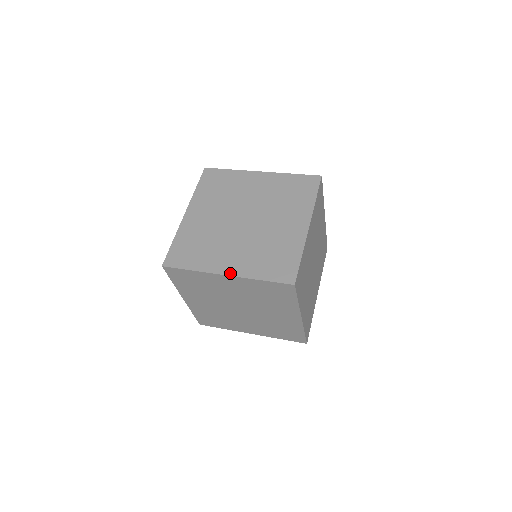
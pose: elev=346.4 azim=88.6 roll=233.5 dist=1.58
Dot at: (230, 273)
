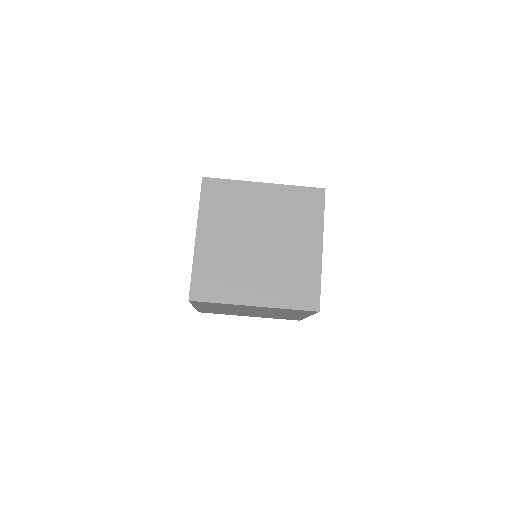
Dot at: (259, 304)
